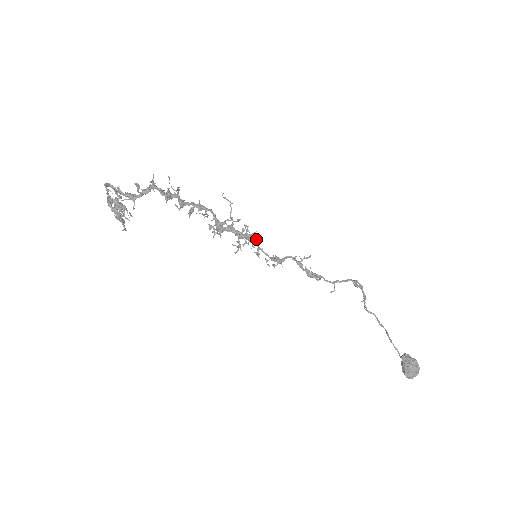
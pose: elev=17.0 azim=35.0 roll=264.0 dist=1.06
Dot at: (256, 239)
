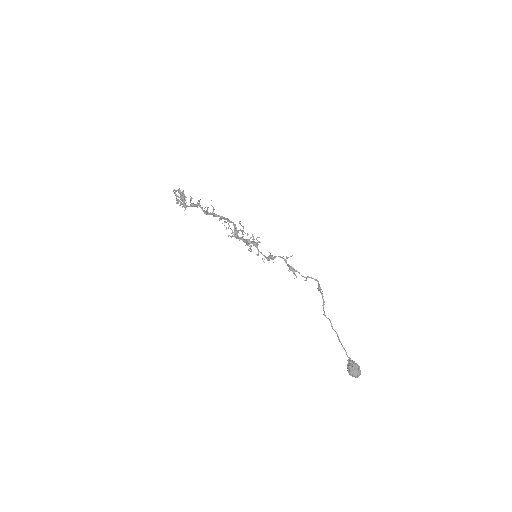
Dot at: (259, 242)
